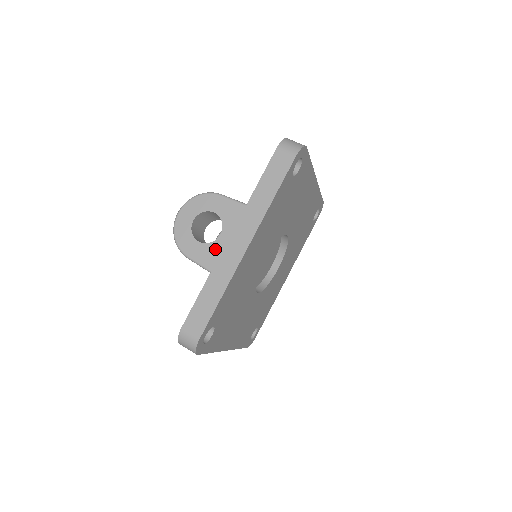
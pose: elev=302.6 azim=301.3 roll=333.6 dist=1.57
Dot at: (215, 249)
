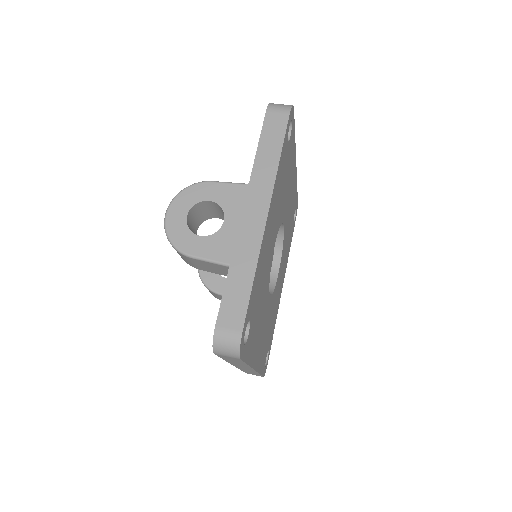
Dot at: (222, 238)
